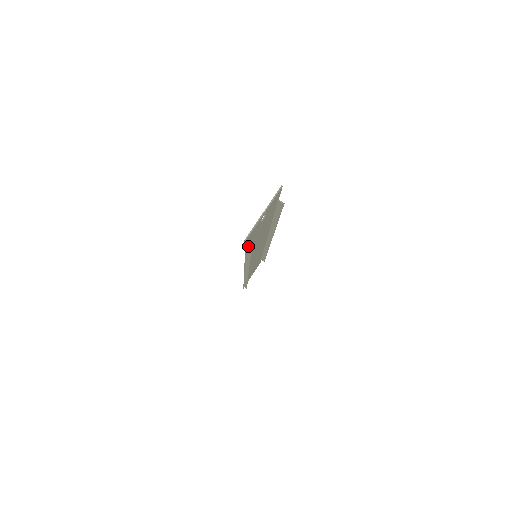
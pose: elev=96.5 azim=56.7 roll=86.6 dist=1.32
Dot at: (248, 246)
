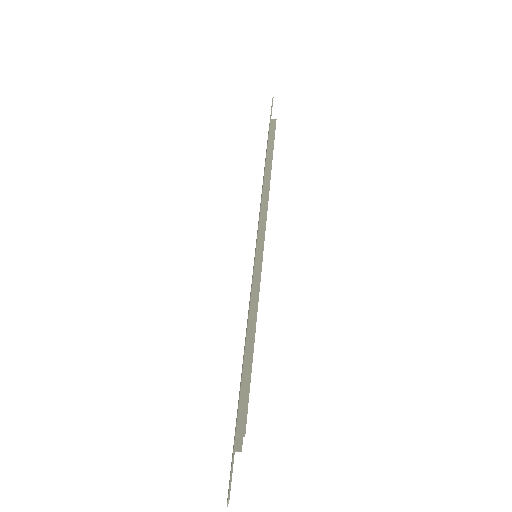
Dot at: occluded
